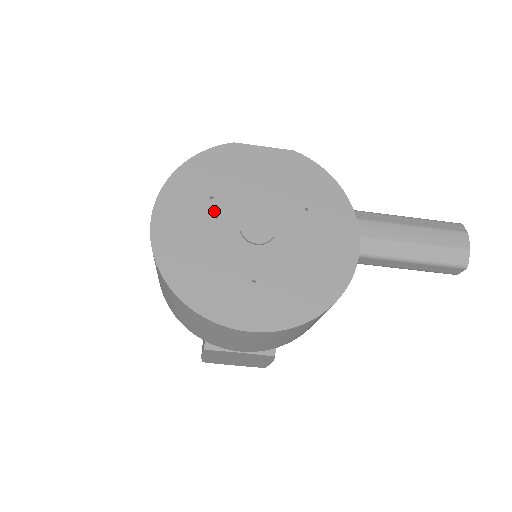
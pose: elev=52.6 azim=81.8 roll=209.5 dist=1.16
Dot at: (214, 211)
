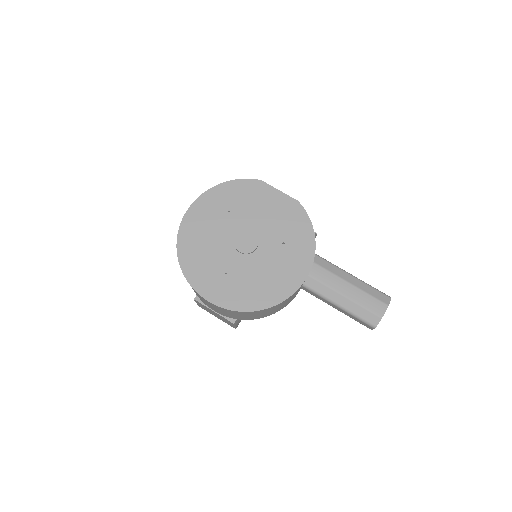
Dot at: (226, 221)
